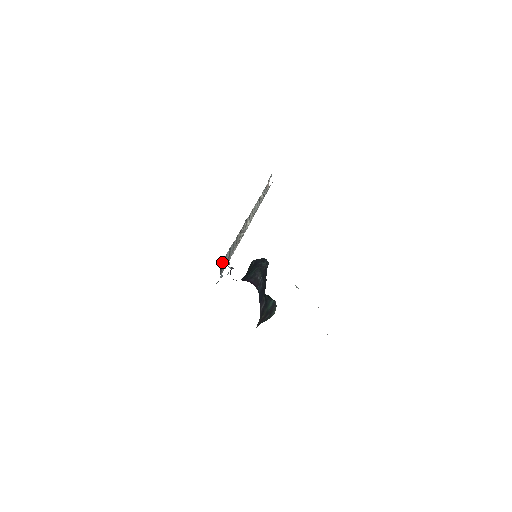
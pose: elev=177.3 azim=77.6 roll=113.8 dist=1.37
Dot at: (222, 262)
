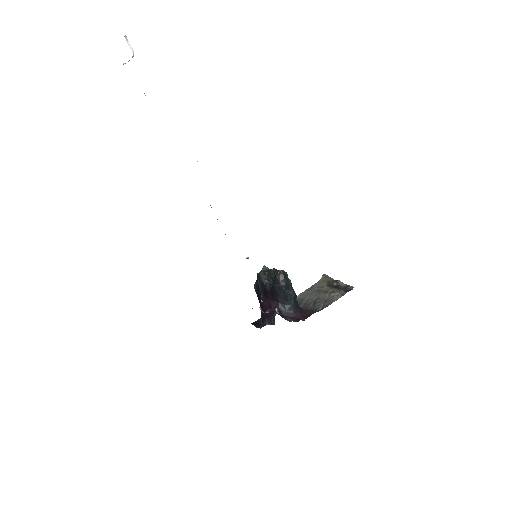
Dot at: occluded
